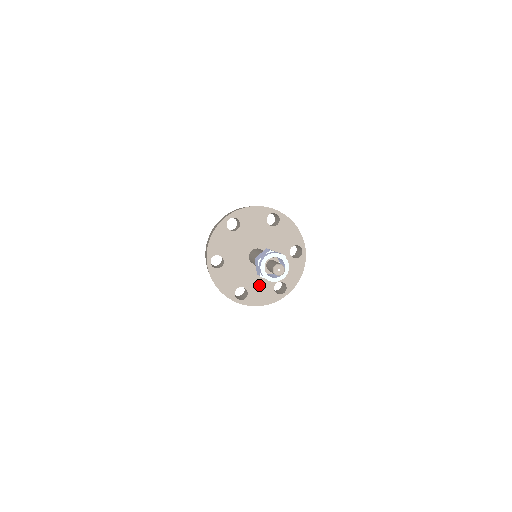
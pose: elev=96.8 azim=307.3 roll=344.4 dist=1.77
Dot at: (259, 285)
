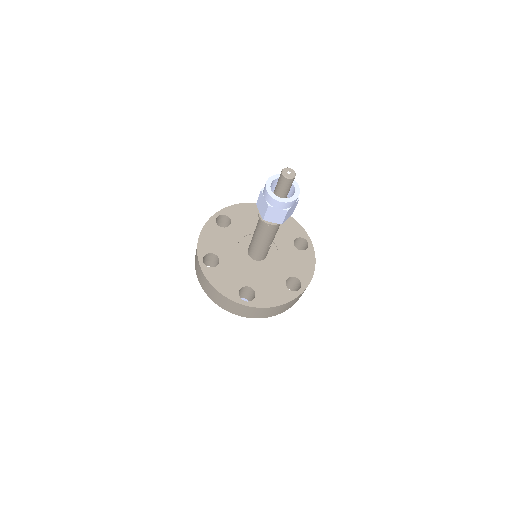
Dot at: (233, 271)
